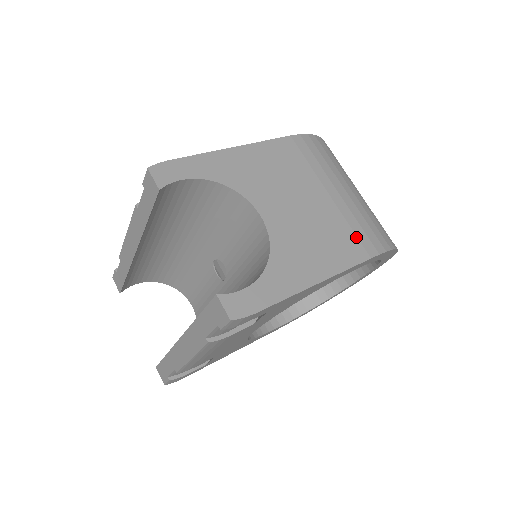
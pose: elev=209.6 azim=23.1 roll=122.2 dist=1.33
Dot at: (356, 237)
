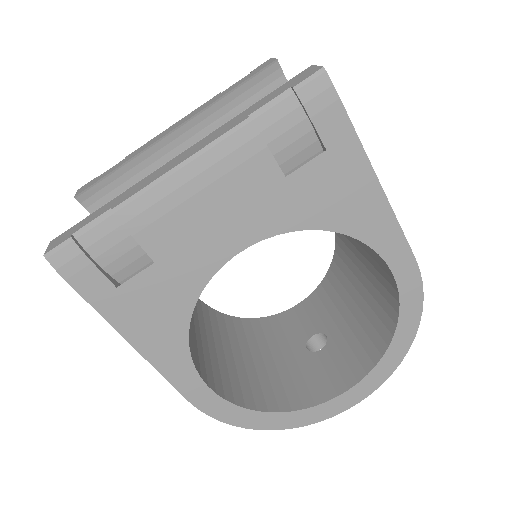
Dot at: occluded
